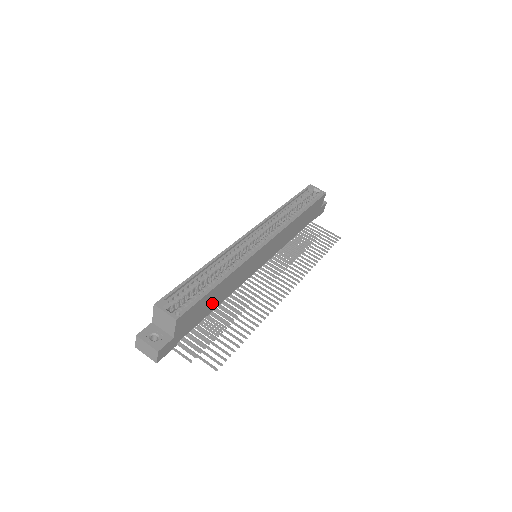
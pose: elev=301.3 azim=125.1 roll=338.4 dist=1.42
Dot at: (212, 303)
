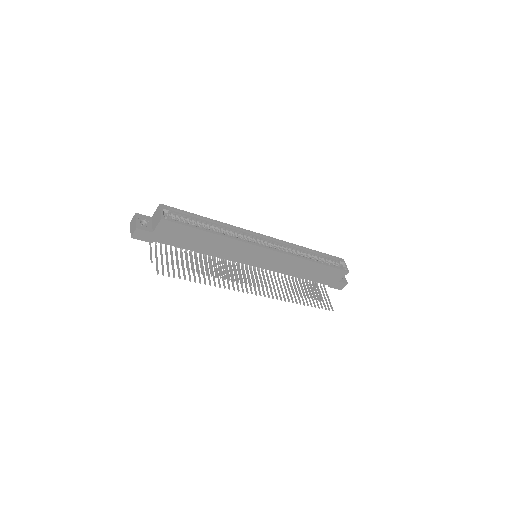
Dot at: (196, 243)
